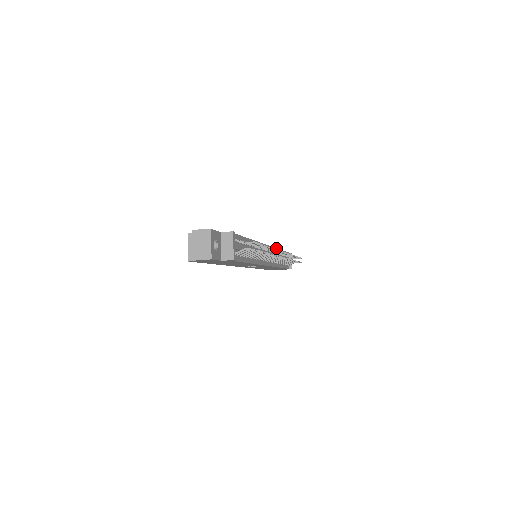
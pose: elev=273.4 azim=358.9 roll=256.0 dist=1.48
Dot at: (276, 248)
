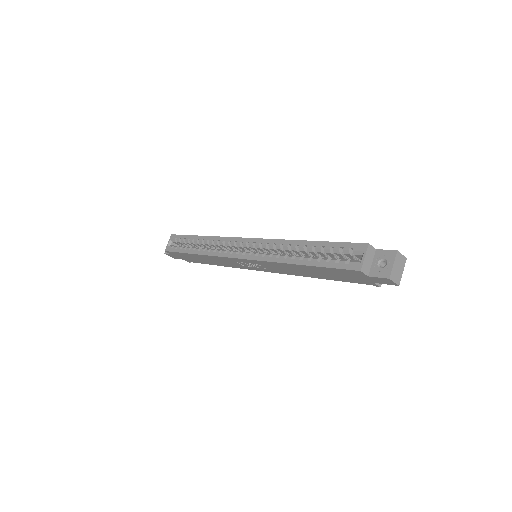
Dot at: occluded
